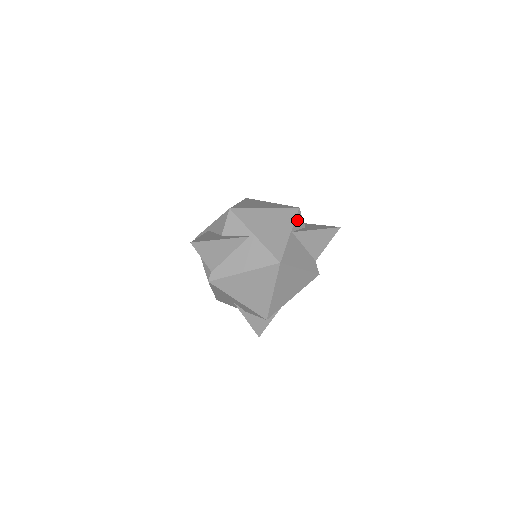
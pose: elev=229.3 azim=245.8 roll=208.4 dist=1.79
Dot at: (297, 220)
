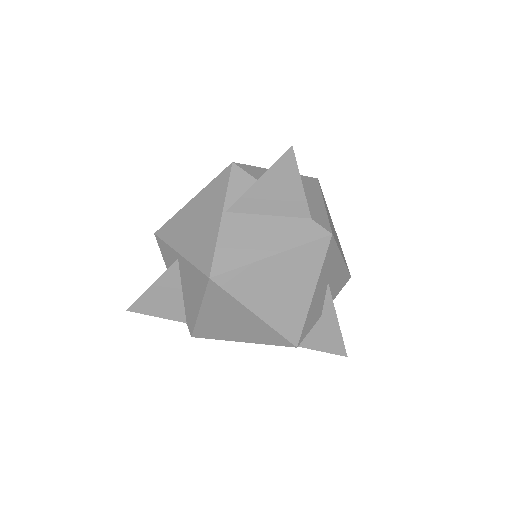
Dot at: (233, 185)
